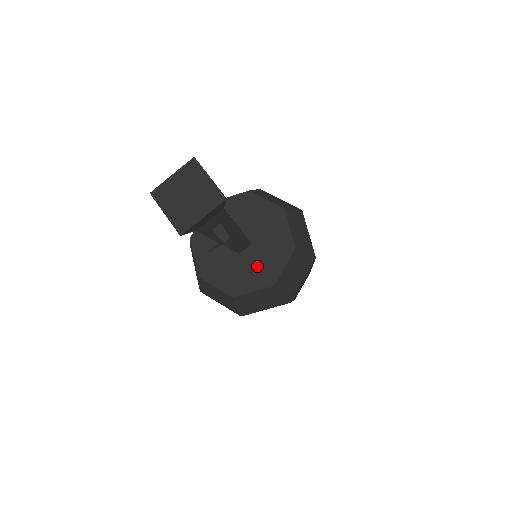
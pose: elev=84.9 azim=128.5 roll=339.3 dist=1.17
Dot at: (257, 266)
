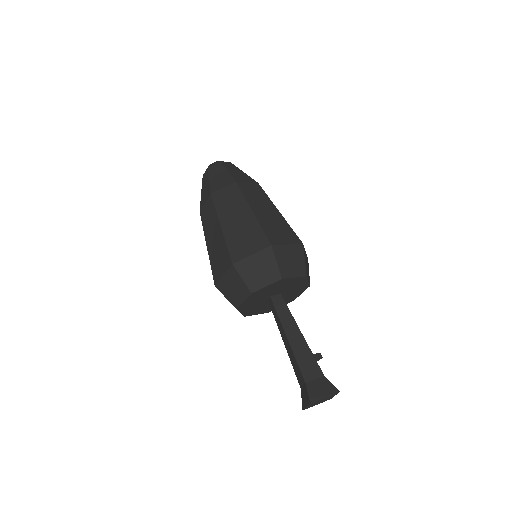
Dot at: (293, 292)
